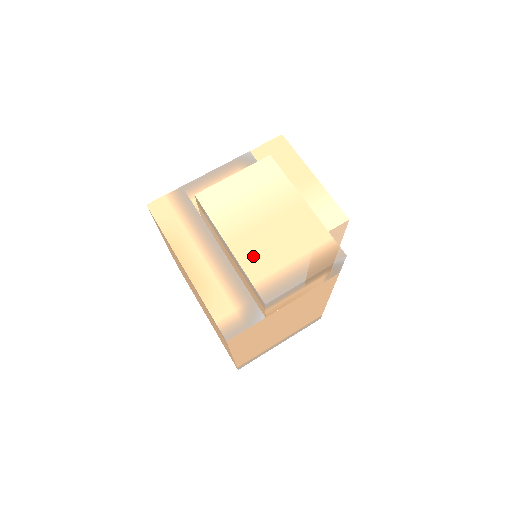
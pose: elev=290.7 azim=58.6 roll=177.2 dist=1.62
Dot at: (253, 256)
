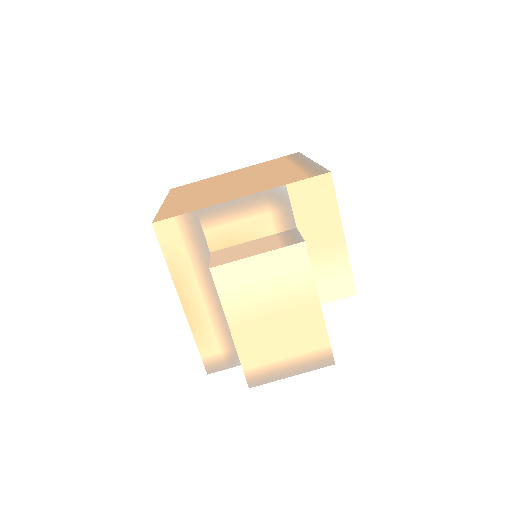
Dot at: (251, 346)
